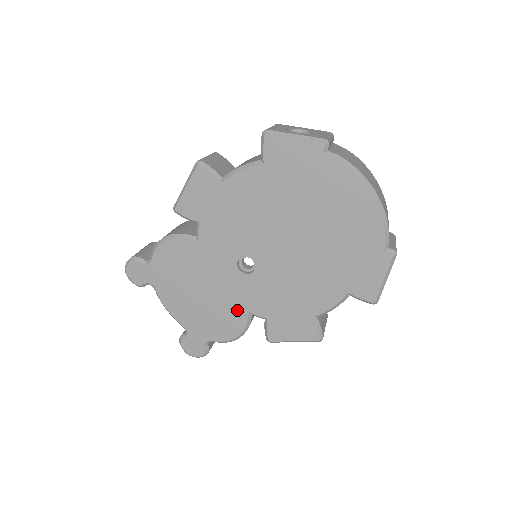
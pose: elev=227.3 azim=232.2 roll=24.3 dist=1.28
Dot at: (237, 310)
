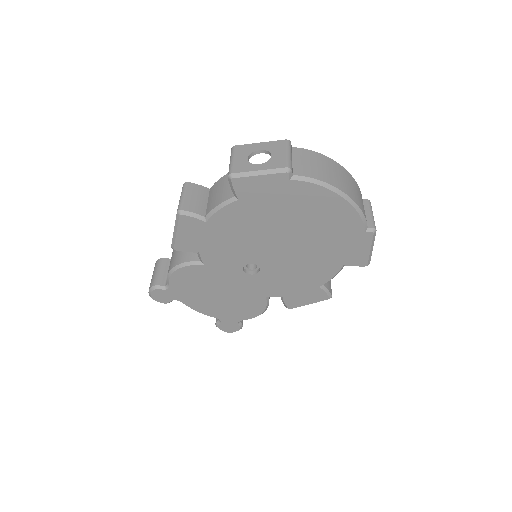
Dot at: (255, 298)
